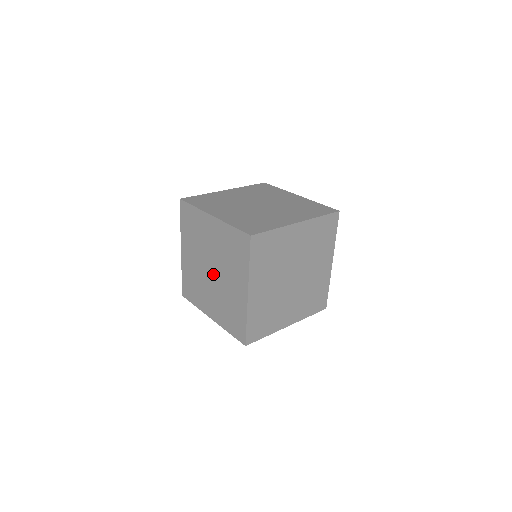
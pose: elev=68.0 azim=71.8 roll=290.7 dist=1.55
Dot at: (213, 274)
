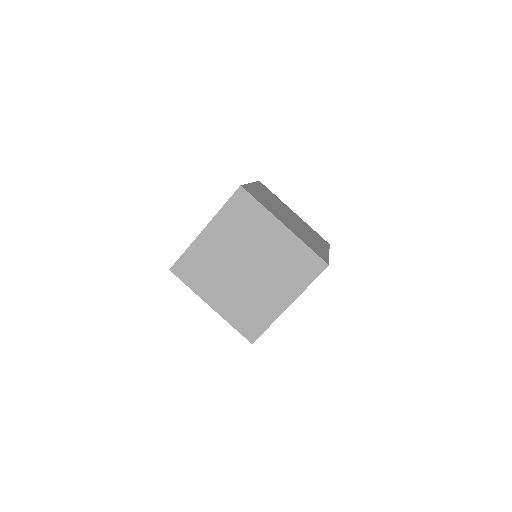
Dot at: occluded
